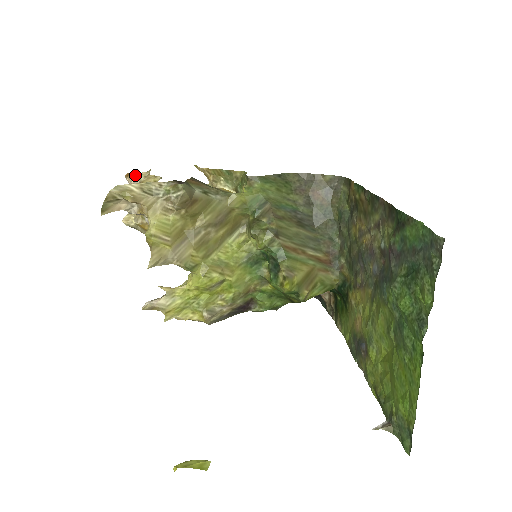
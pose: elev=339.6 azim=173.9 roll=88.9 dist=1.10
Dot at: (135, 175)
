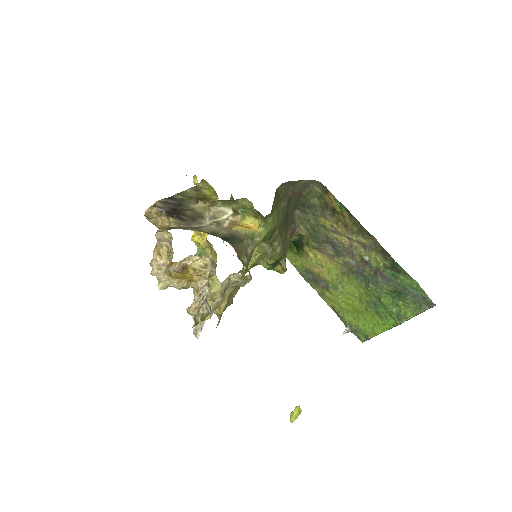
Dot at: (180, 262)
